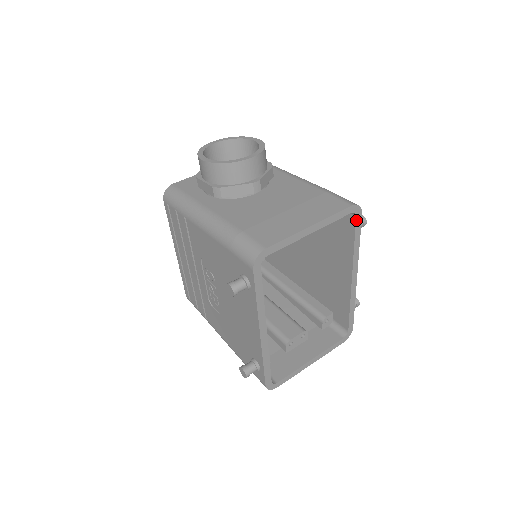
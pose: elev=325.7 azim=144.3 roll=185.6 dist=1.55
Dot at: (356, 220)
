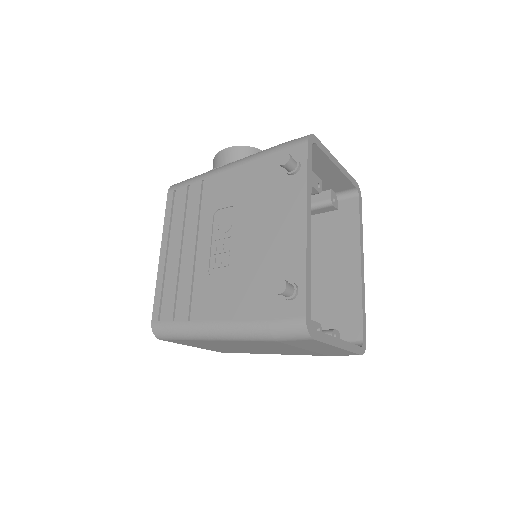
Dot at: (359, 200)
